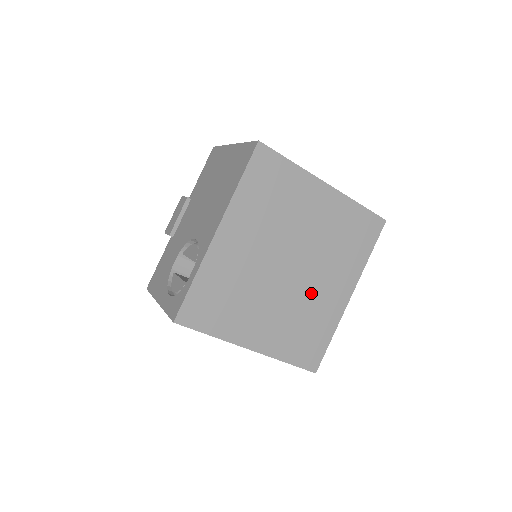
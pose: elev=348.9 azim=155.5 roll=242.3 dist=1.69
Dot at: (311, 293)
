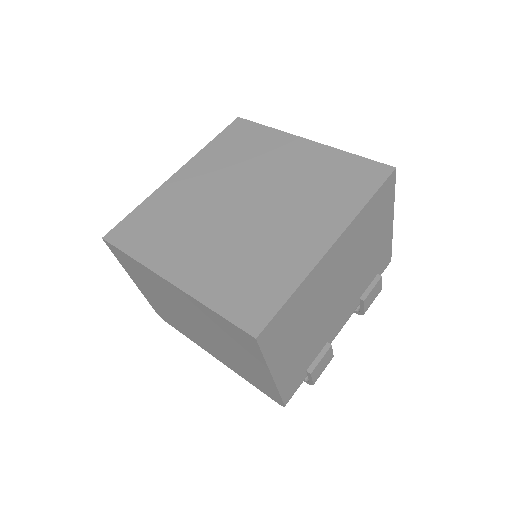
Dot at: (269, 232)
